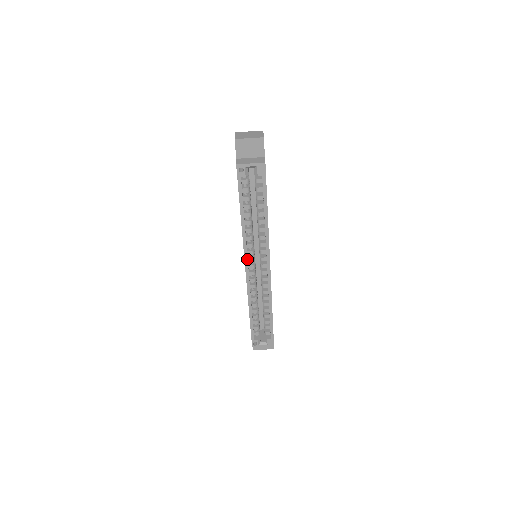
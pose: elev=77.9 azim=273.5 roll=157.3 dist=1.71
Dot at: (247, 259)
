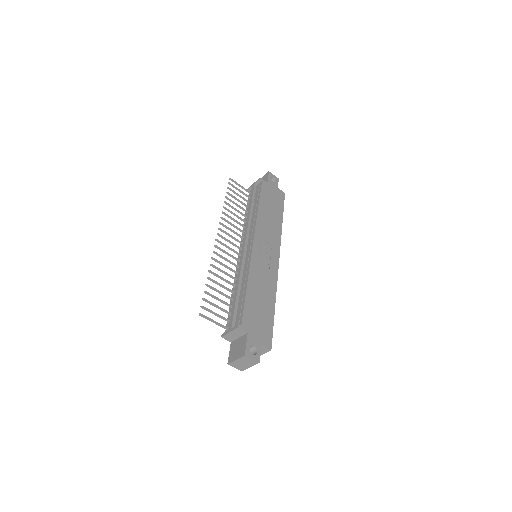
Dot at: occluded
